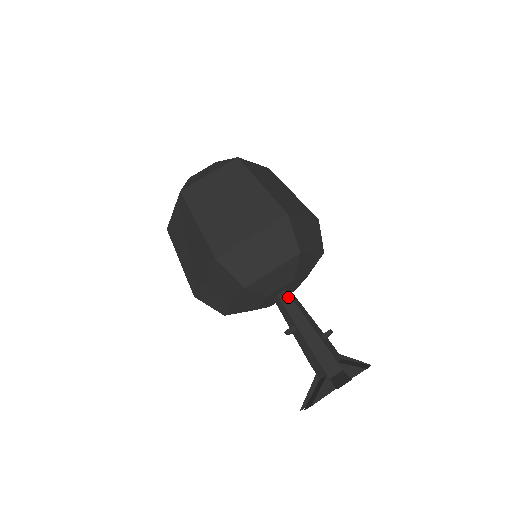
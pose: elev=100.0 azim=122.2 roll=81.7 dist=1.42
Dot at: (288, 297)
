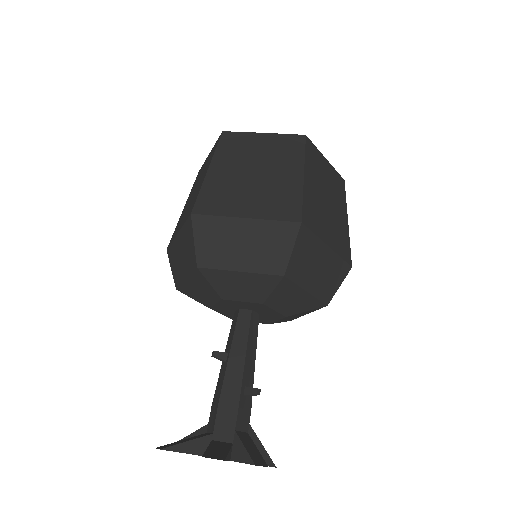
Dot at: (248, 319)
